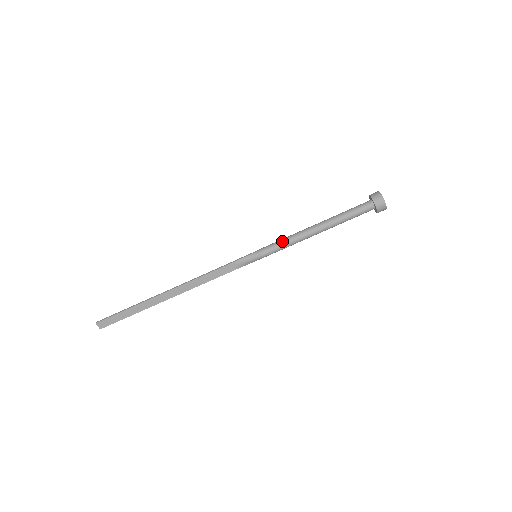
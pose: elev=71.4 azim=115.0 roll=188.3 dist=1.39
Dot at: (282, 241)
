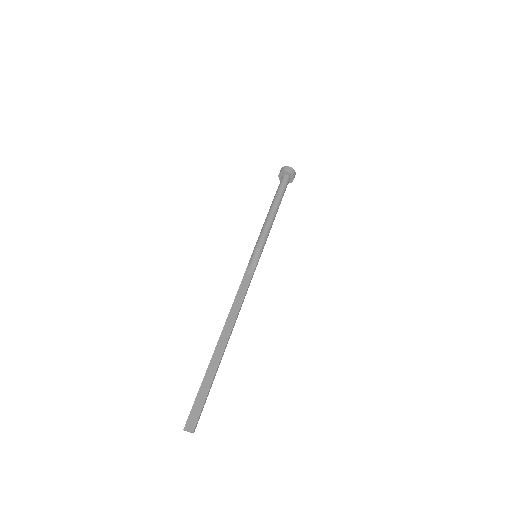
Dot at: (260, 233)
